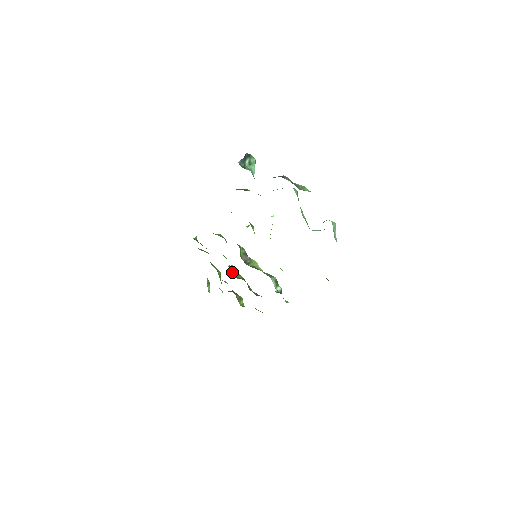
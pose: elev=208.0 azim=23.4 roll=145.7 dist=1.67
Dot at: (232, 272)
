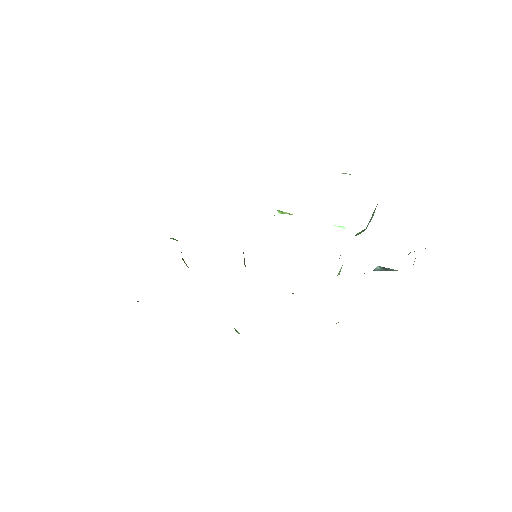
Dot at: (181, 252)
